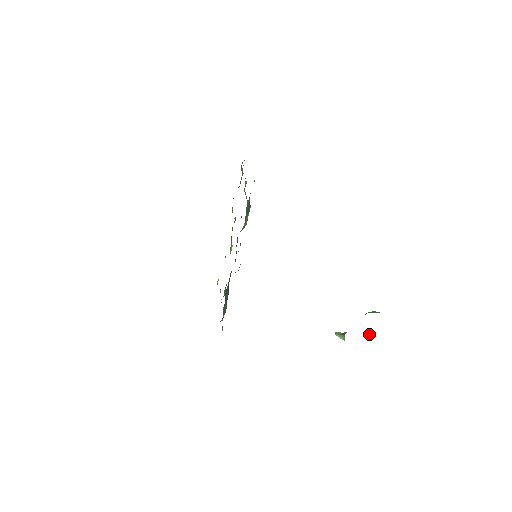
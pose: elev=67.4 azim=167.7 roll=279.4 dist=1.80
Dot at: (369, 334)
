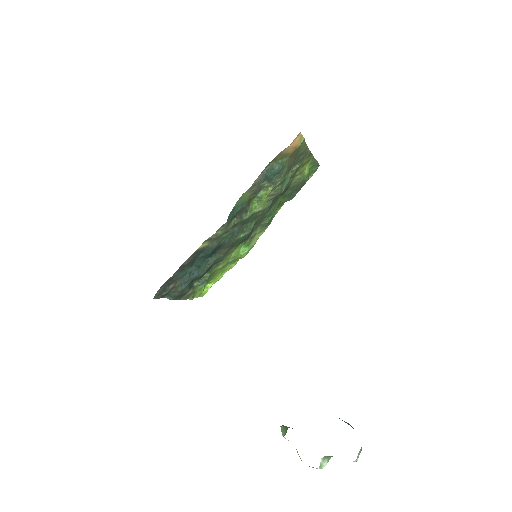
Dot at: (324, 458)
